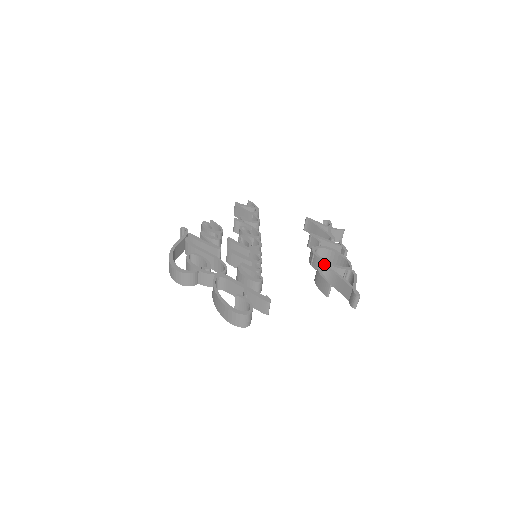
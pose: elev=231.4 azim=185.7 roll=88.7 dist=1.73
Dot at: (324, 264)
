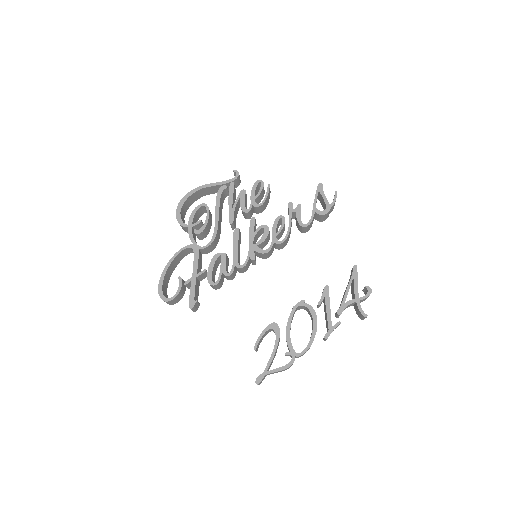
Dot at: (287, 326)
